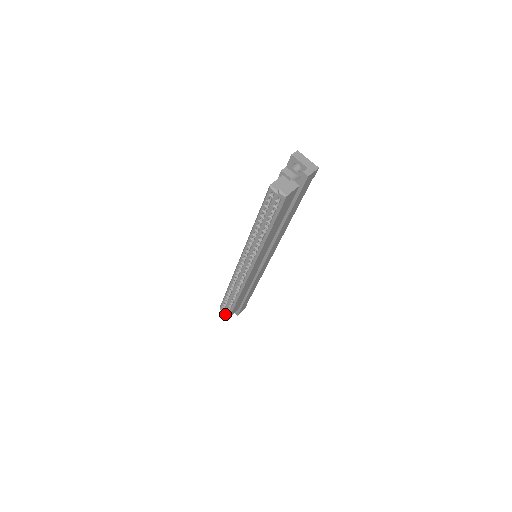
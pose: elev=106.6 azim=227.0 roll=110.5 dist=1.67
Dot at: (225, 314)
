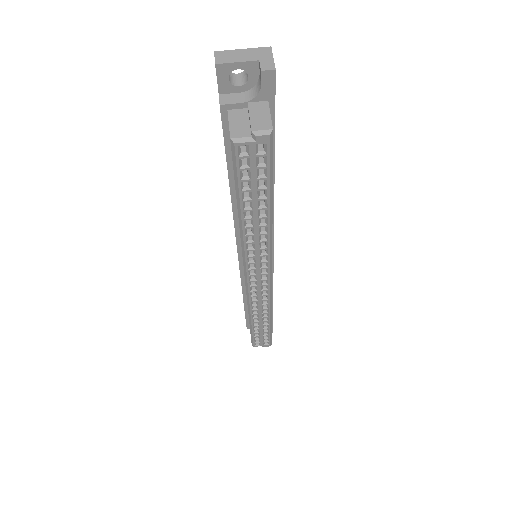
Dot at: (264, 346)
